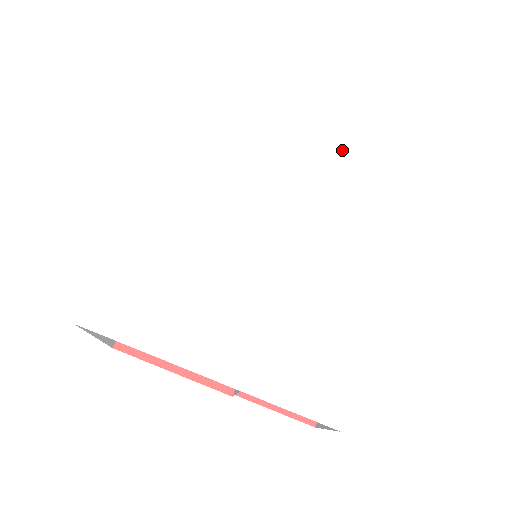
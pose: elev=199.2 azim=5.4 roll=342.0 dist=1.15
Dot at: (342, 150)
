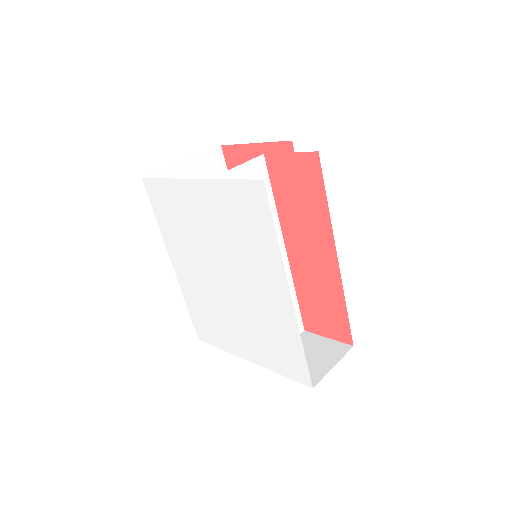
Dot at: (220, 198)
